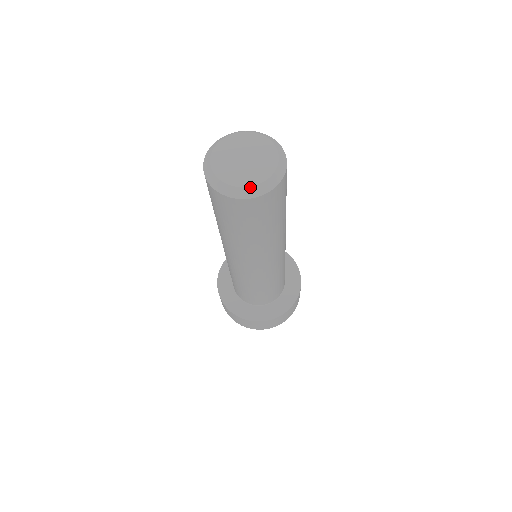
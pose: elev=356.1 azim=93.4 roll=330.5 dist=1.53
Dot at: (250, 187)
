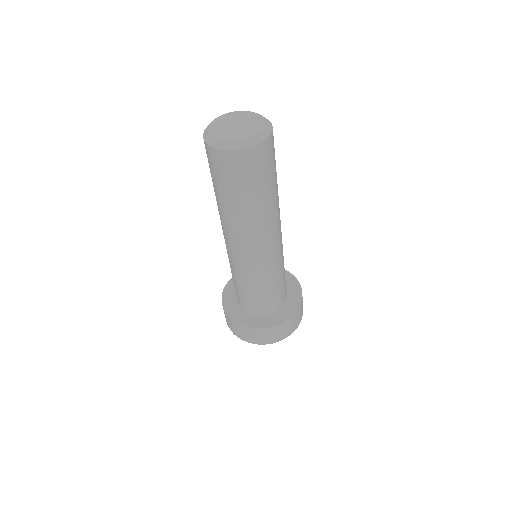
Dot at: (237, 140)
